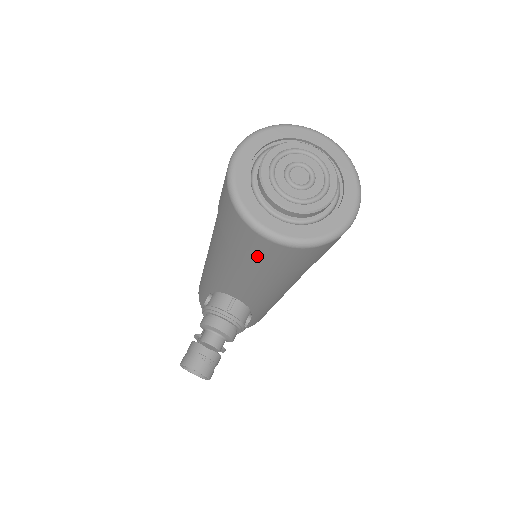
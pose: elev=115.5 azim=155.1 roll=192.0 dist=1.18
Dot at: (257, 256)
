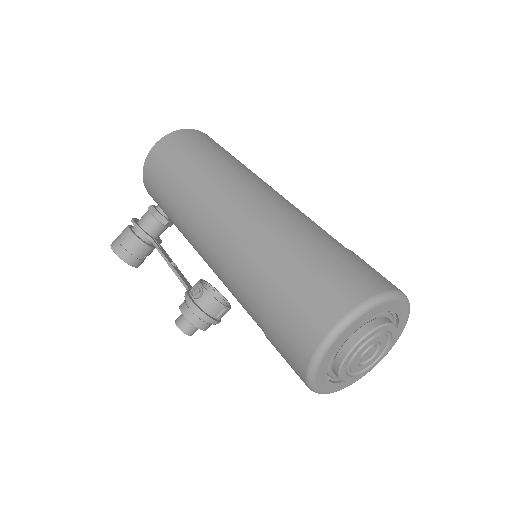
Dot at: occluded
